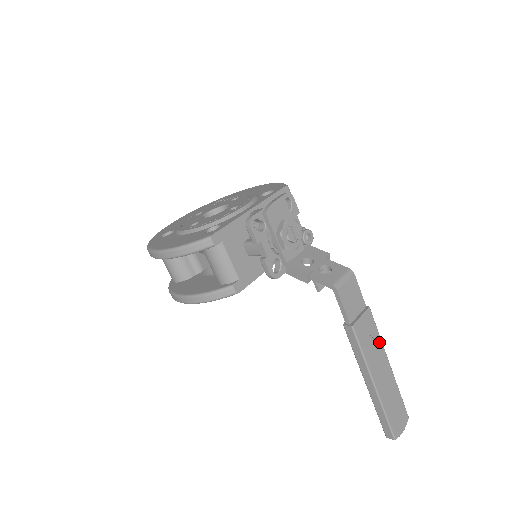
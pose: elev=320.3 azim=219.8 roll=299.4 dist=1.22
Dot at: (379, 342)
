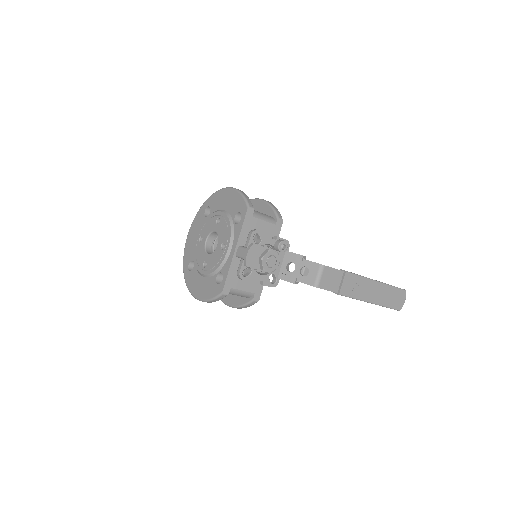
Dot at: (363, 280)
